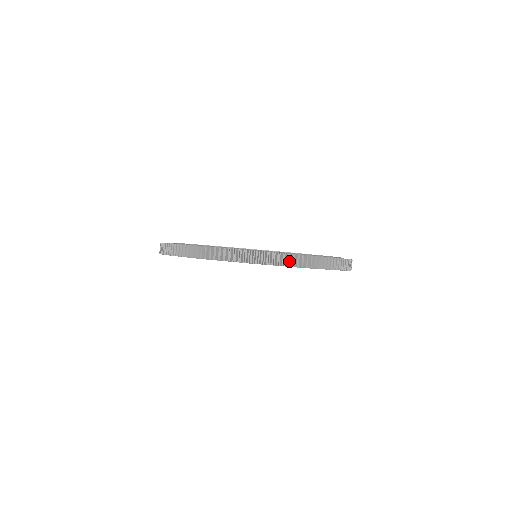
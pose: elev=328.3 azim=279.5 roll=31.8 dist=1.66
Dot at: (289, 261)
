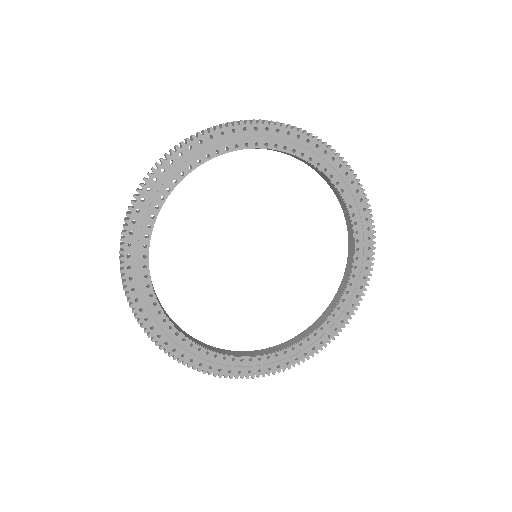
Dot at: (352, 304)
